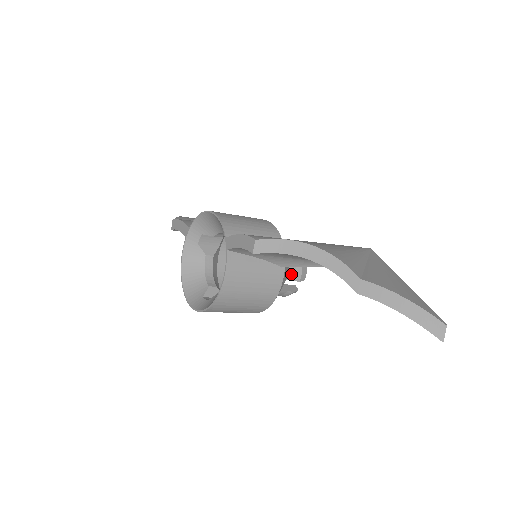
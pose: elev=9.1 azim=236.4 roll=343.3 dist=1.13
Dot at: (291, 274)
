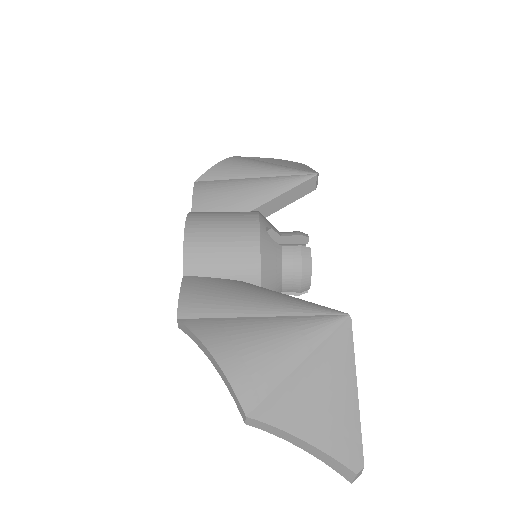
Dot at: (287, 288)
